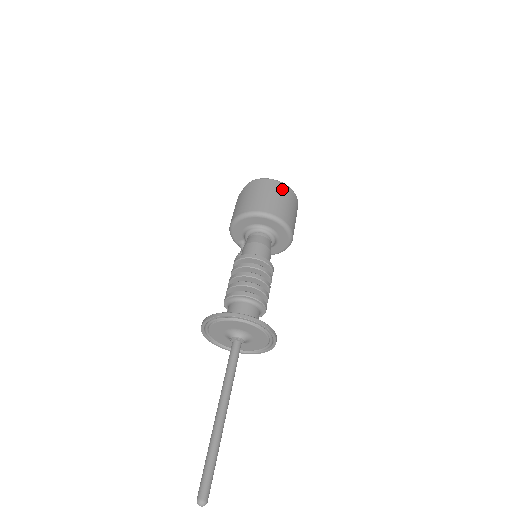
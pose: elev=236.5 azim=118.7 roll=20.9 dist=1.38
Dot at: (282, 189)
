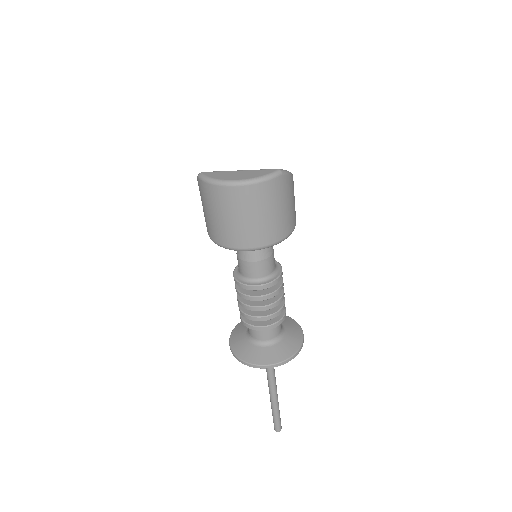
Dot at: (237, 198)
